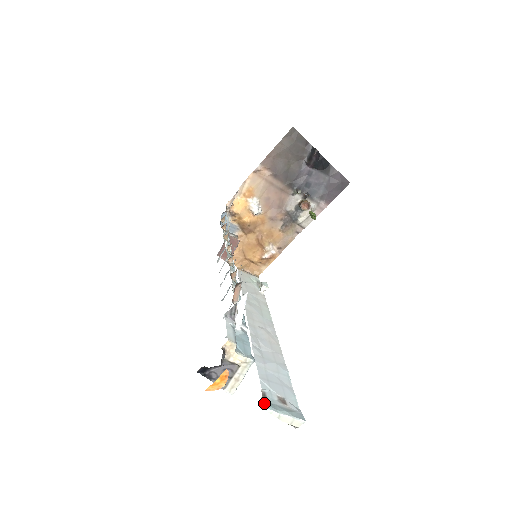
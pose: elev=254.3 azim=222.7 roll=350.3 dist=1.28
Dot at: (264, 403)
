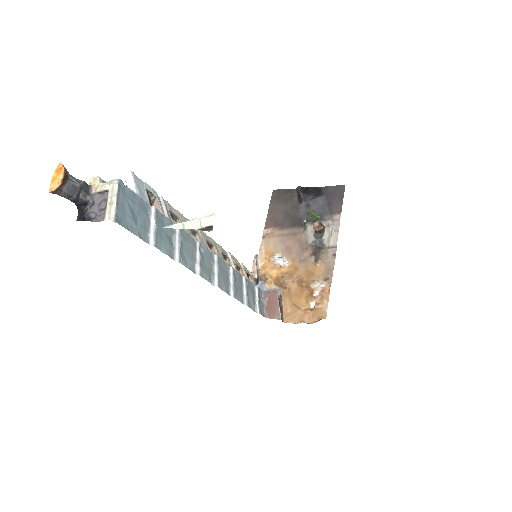
Dot at: occluded
